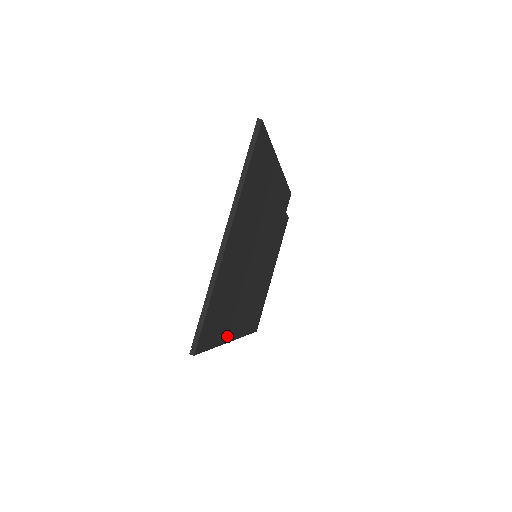
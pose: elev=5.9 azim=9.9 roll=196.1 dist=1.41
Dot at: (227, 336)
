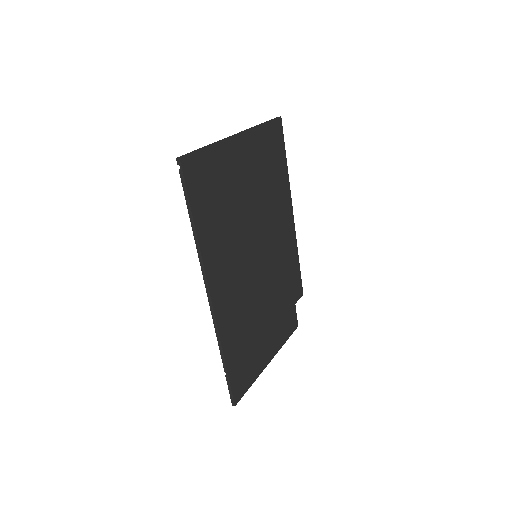
Dot at: (207, 258)
